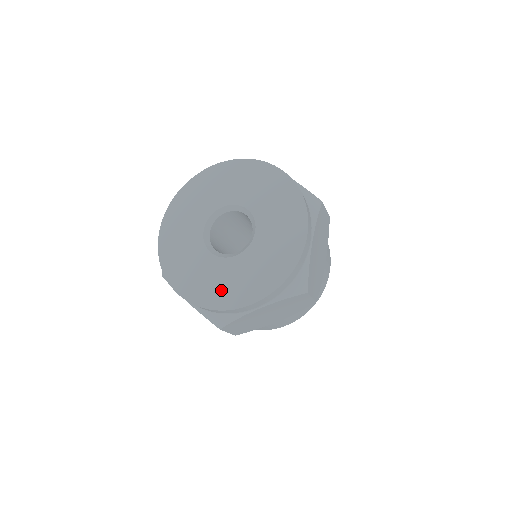
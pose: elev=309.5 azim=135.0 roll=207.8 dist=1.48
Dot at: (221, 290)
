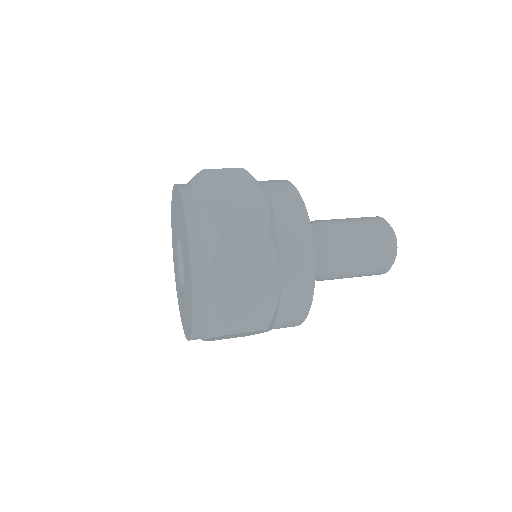
Dot at: (184, 318)
